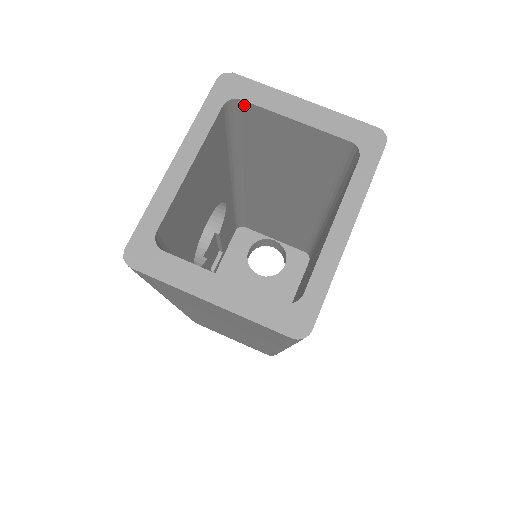
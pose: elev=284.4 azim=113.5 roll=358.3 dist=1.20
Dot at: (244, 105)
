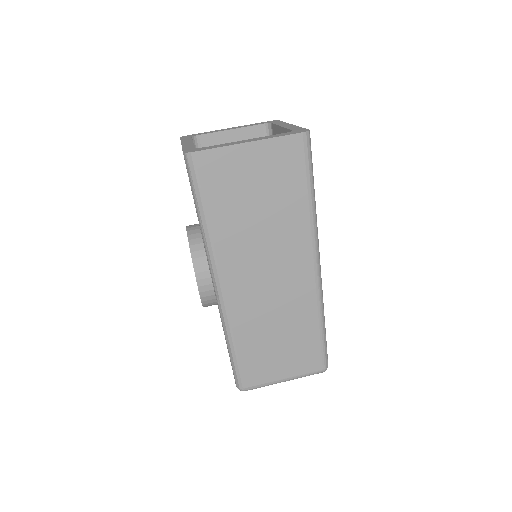
Dot at: (201, 139)
